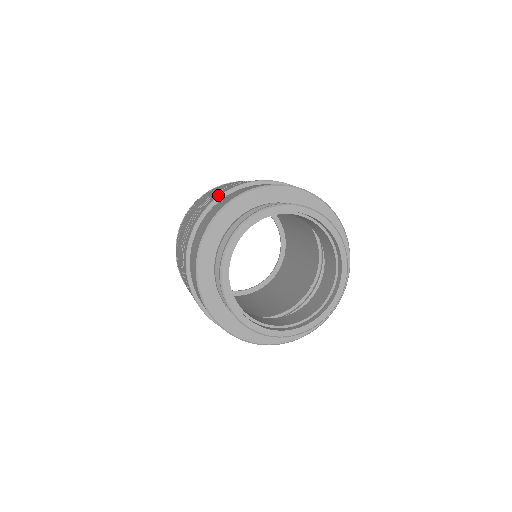
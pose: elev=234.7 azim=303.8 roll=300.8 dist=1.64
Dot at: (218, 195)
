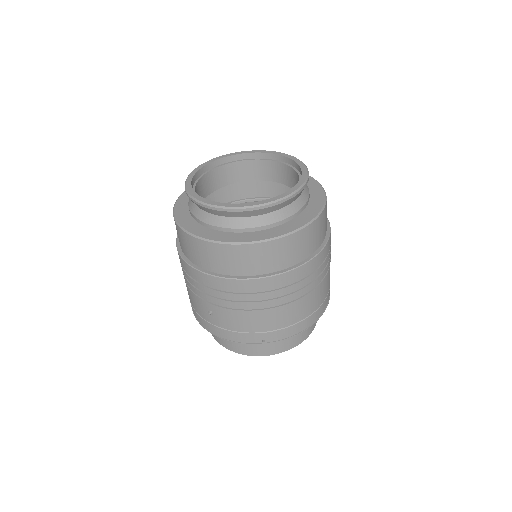
Dot at: occluded
